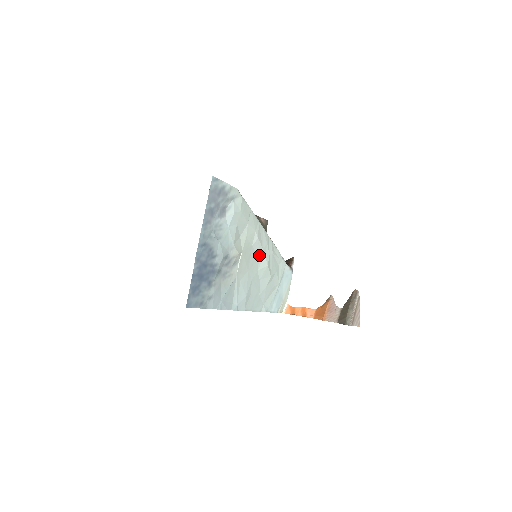
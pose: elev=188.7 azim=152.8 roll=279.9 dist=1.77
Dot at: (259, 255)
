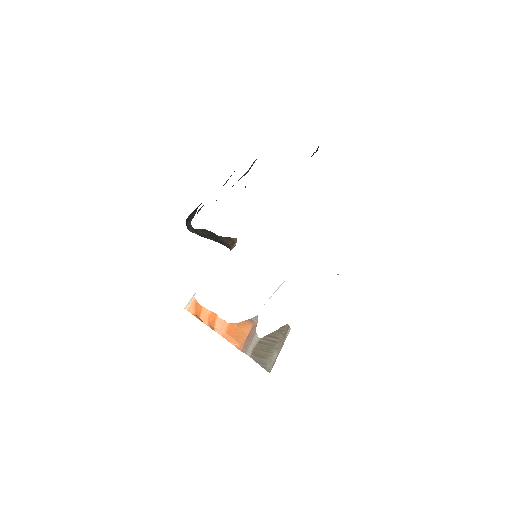
Dot at: occluded
